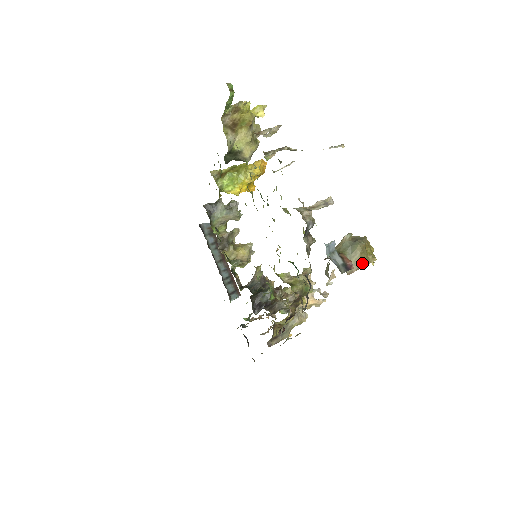
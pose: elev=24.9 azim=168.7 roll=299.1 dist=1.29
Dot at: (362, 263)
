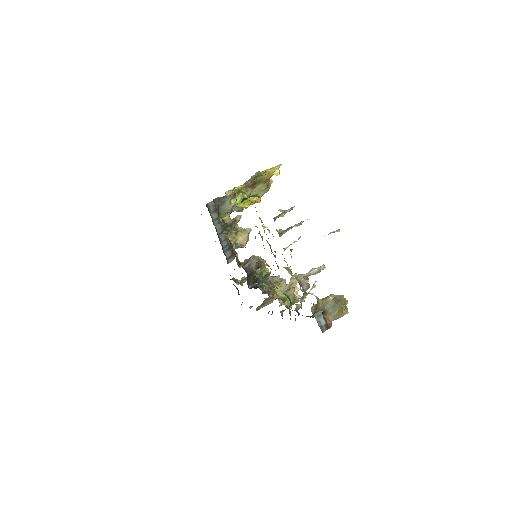
Dot at: (338, 317)
